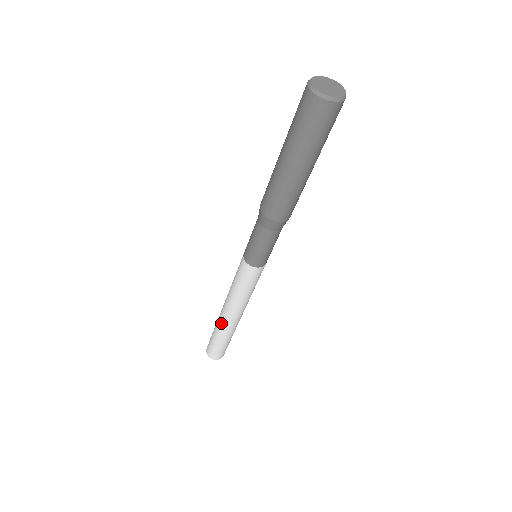
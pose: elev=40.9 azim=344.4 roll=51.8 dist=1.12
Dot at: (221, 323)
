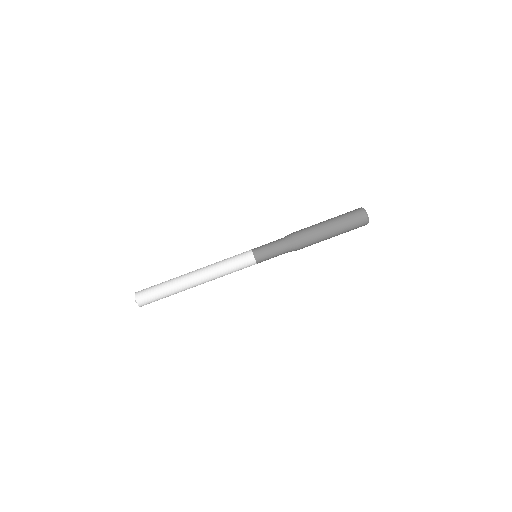
Dot at: (185, 282)
